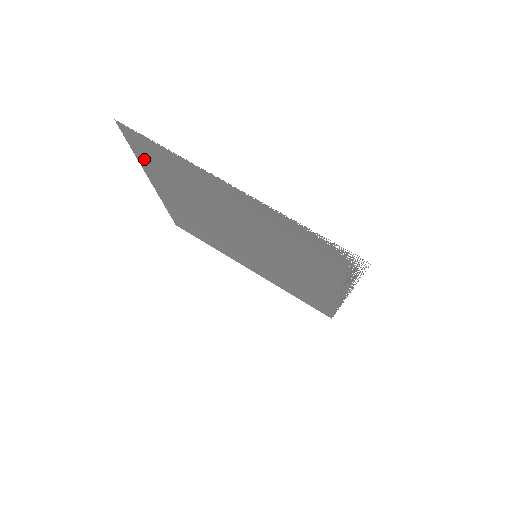
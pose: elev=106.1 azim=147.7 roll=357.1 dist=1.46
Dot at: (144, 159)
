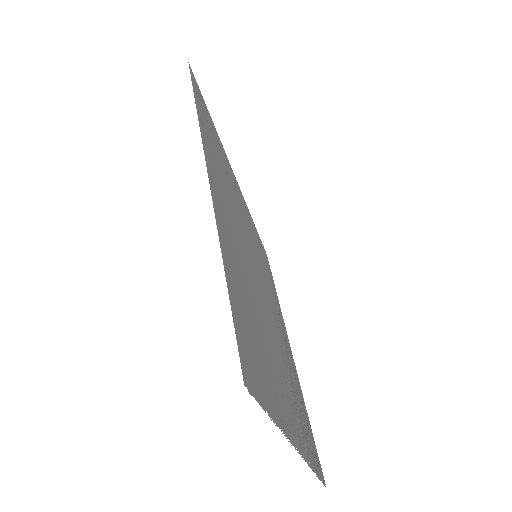
Dot at: (232, 282)
